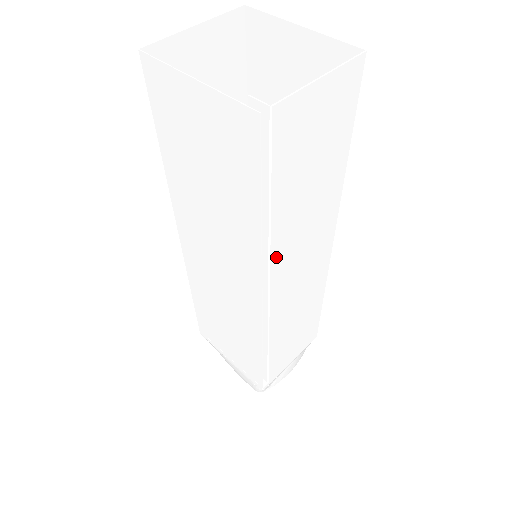
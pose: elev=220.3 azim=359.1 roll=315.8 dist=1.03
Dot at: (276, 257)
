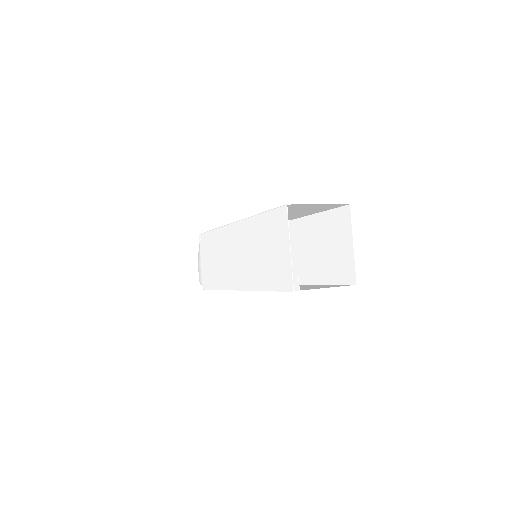
Dot at: occluded
